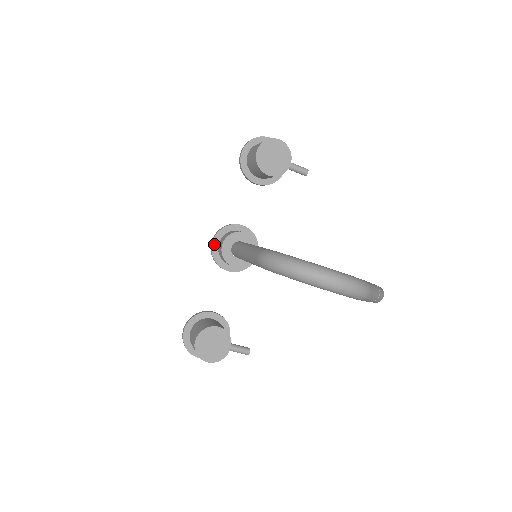
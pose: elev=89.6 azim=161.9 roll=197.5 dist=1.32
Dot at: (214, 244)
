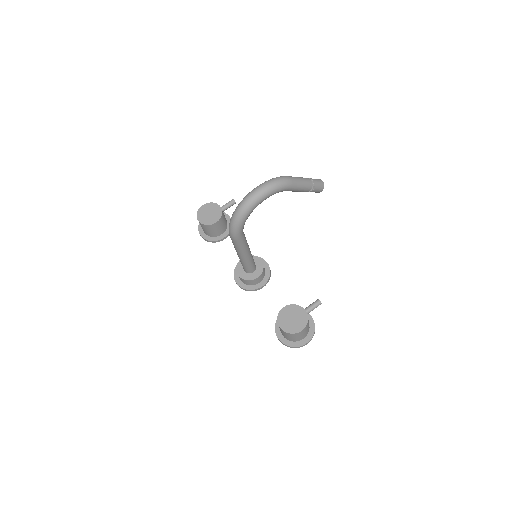
Dot at: (239, 284)
